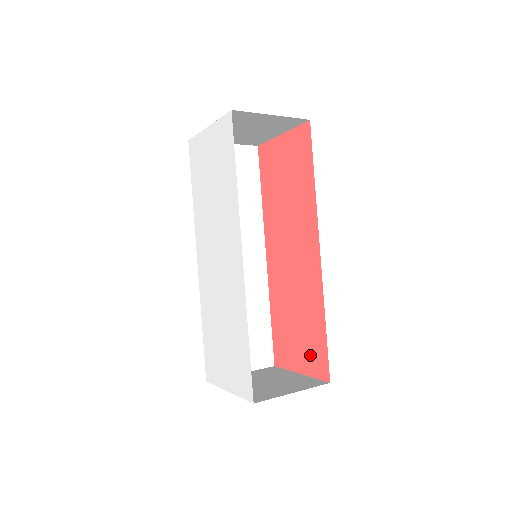
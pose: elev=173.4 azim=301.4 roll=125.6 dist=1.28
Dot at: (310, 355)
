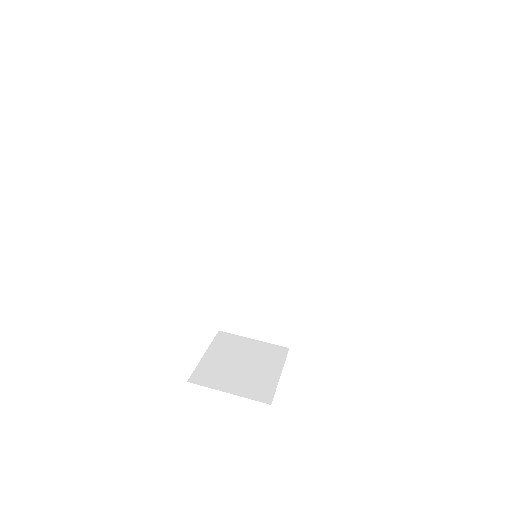
Dot at: occluded
